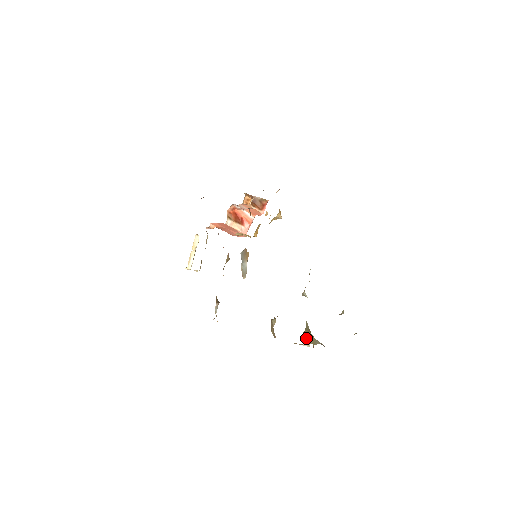
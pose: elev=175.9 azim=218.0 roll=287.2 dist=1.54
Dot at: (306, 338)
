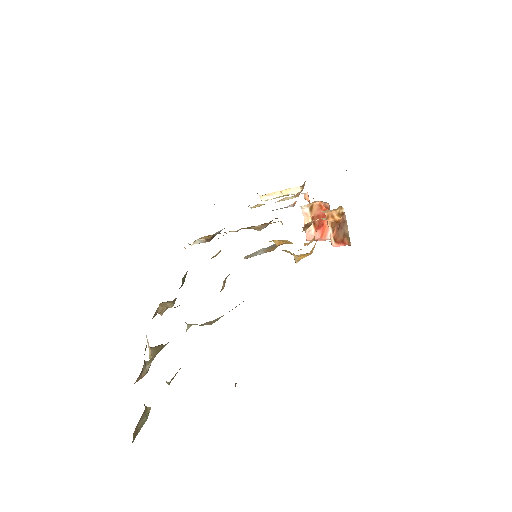
Dot at: (155, 349)
